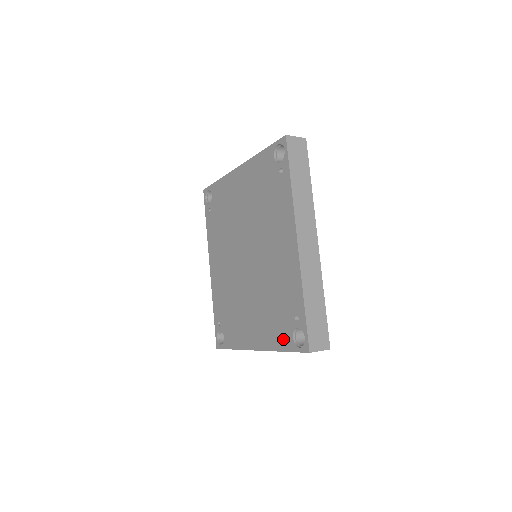
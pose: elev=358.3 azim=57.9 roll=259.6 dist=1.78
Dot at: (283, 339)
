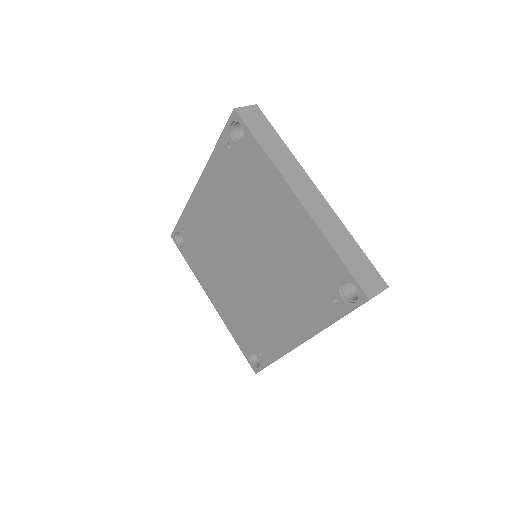
Dot at: (241, 340)
